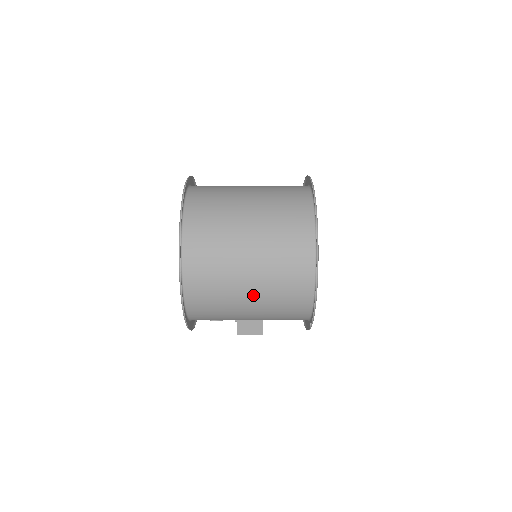
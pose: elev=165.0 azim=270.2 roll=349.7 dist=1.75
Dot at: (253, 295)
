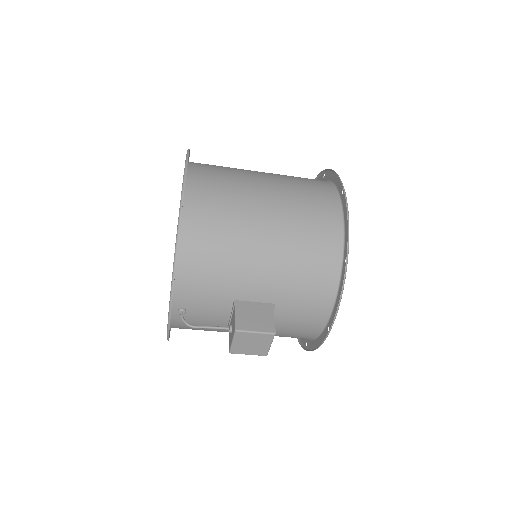
Dot at: (270, 198)
